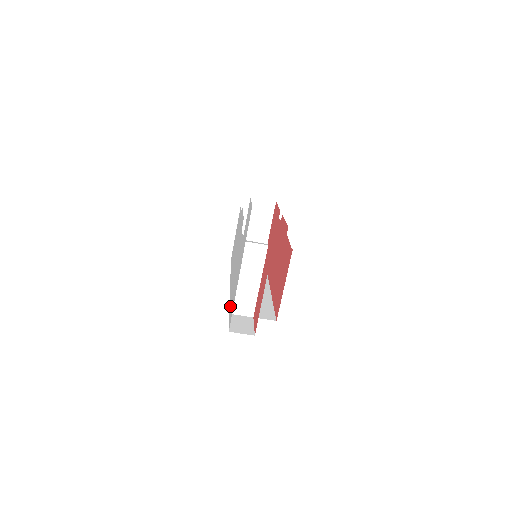
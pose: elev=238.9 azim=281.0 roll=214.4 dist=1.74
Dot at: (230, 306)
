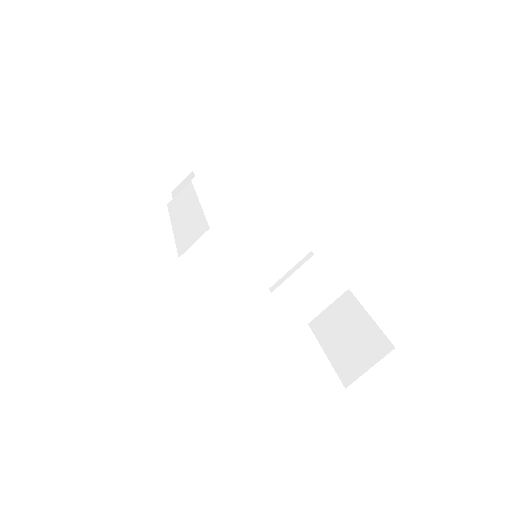
Dot at: occluded
